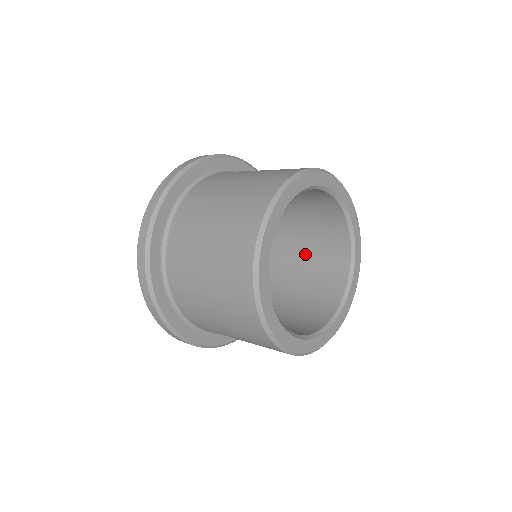
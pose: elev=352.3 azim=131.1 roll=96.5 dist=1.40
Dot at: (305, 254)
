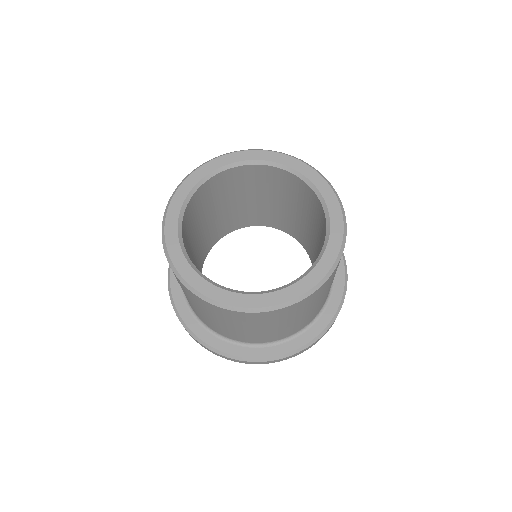
Dot at: occluded
